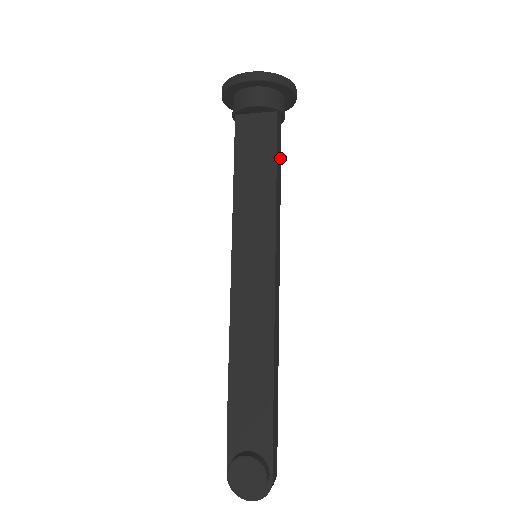
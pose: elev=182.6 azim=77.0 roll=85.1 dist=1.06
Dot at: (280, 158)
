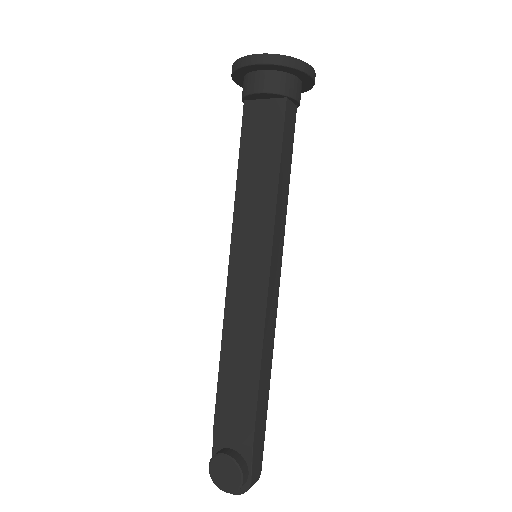
Dot at: (291, 149)
